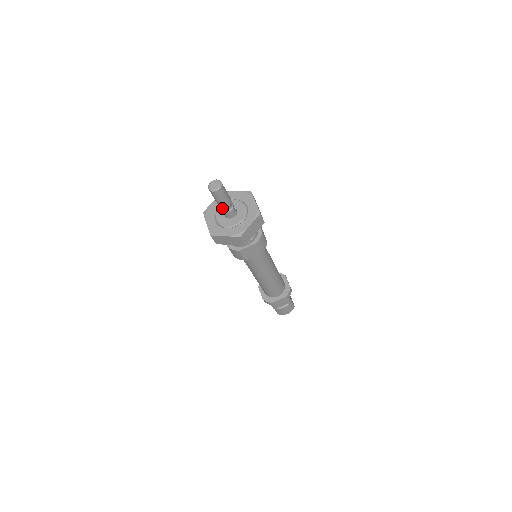
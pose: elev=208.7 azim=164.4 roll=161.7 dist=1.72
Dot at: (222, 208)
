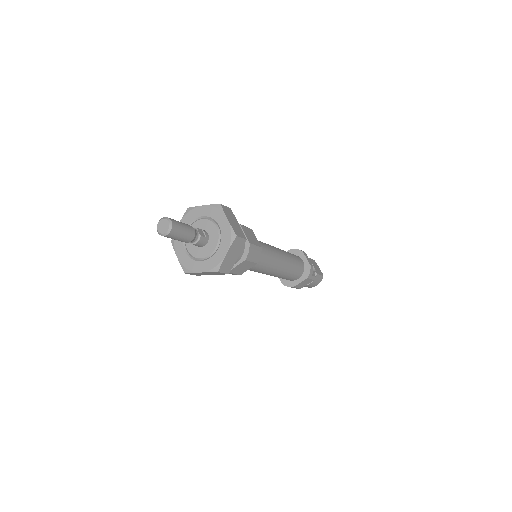
Dot at: (186, 242)
